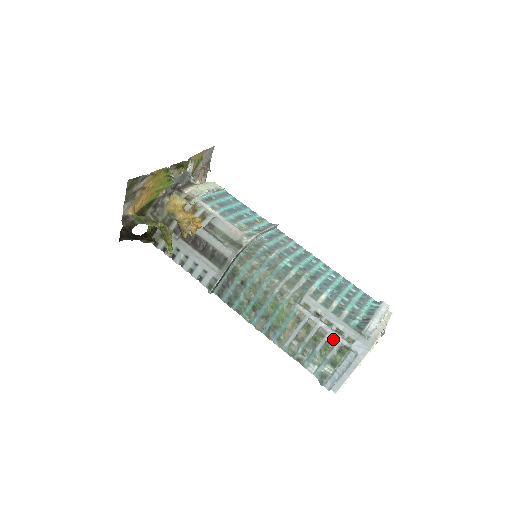
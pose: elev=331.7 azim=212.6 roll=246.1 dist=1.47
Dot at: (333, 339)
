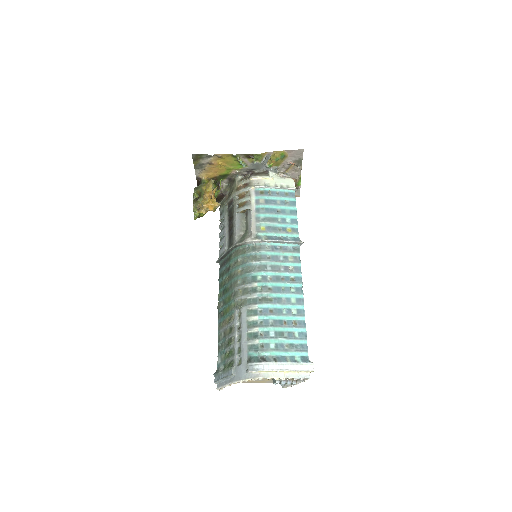
Dot at: (233, 351)
